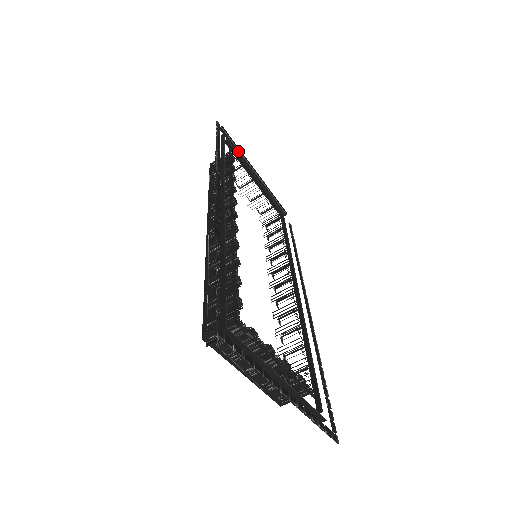
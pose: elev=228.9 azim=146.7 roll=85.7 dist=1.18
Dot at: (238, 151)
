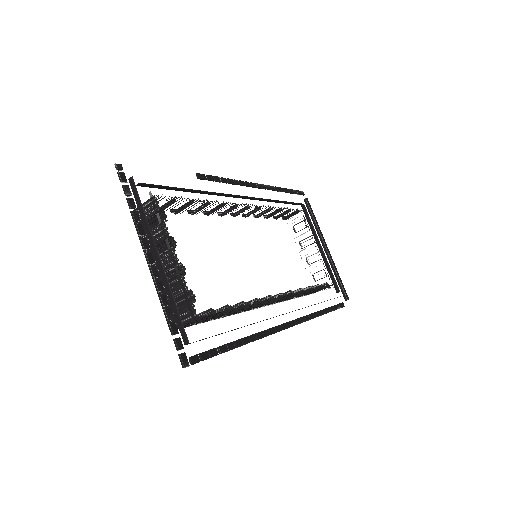
Dot at: (314, 222)
